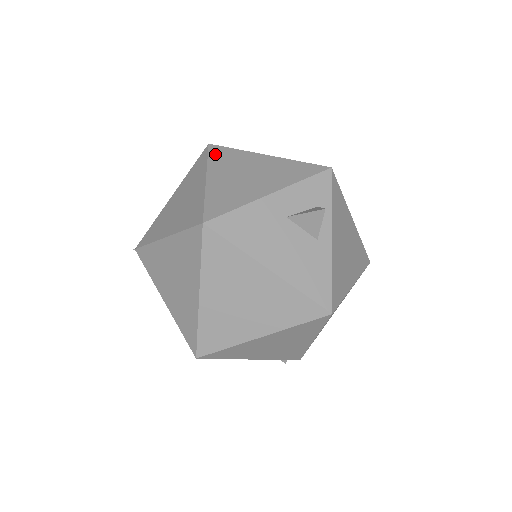
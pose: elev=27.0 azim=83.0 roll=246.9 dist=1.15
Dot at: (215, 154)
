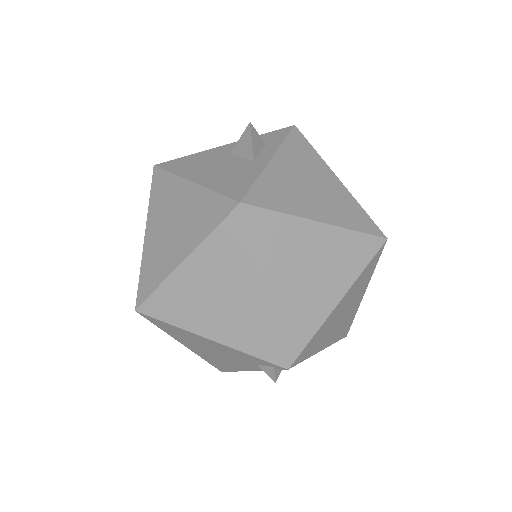
Dot at: occluded
